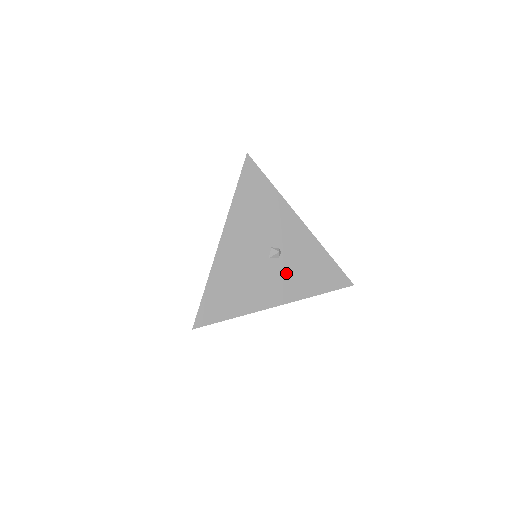
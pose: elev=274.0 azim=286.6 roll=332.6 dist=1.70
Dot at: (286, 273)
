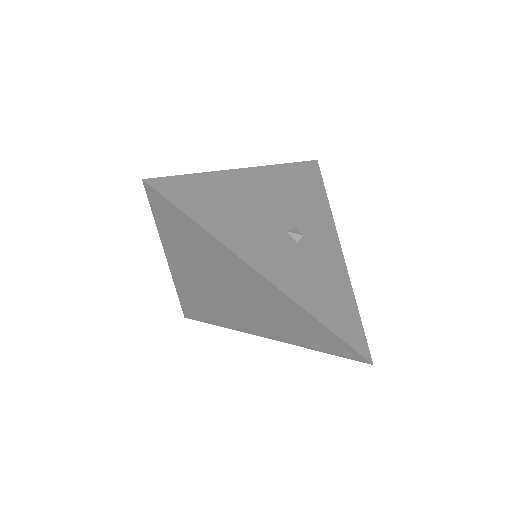
Dot at: (297, 262)
